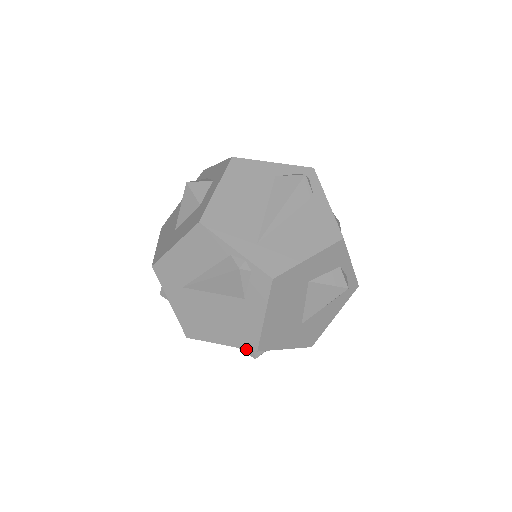
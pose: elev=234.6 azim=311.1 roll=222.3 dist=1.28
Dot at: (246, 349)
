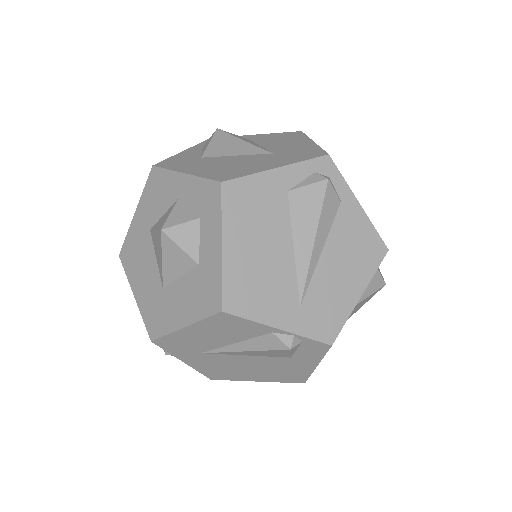
Dot at: occluded
